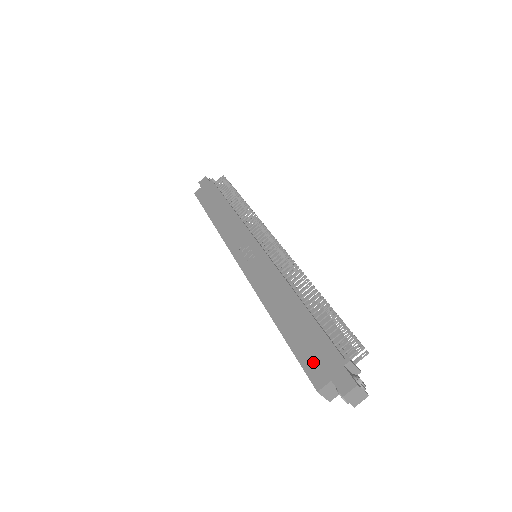
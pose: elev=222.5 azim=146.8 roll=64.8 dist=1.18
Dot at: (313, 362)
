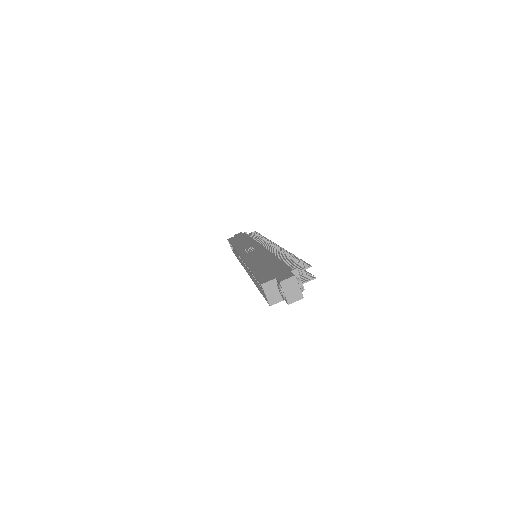
Dot at: (267, 275)
